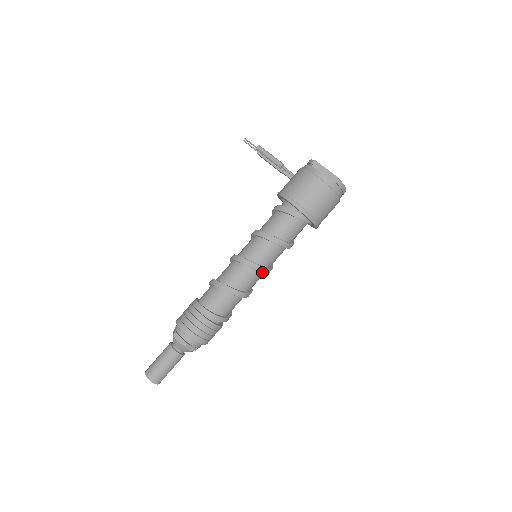
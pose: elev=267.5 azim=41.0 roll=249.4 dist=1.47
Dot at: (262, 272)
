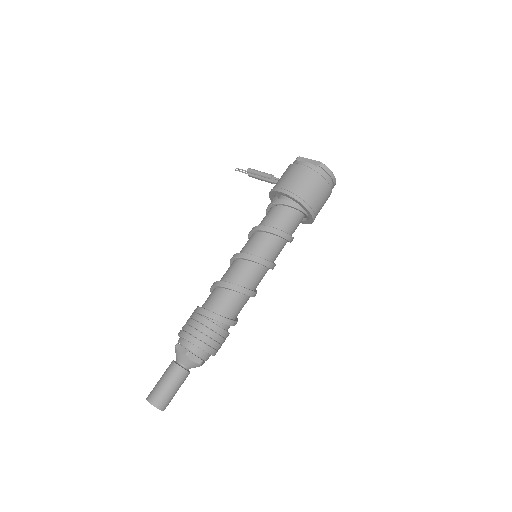
Dot at: (262, 264)
